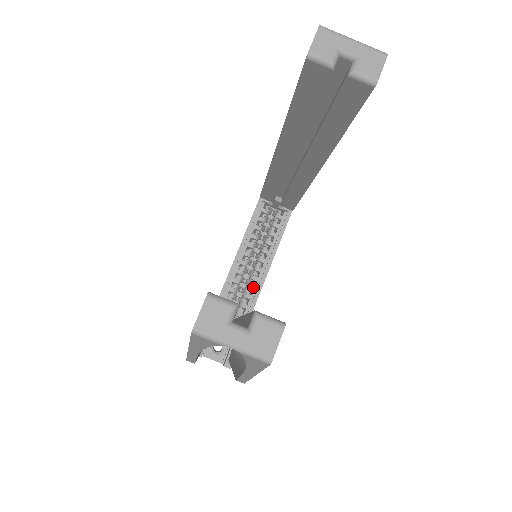
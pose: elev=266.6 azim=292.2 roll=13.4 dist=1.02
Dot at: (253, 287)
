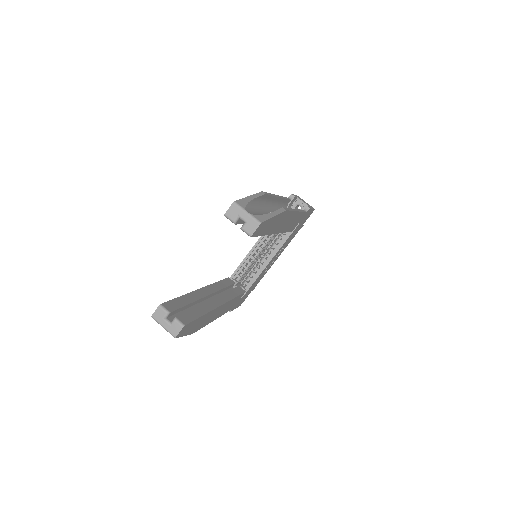
Dot at: (258, 269)
